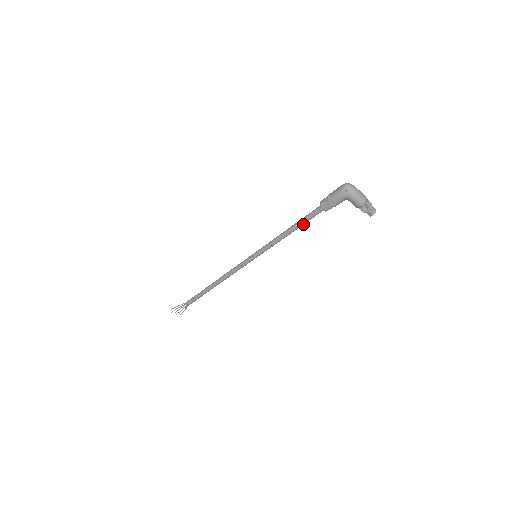
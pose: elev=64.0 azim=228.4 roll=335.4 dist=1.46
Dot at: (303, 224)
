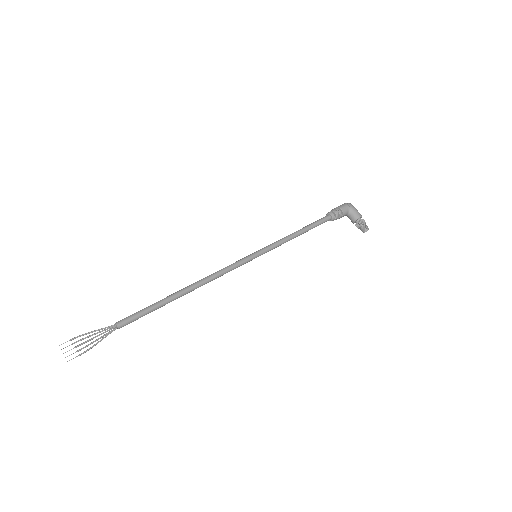
Dot at: (312, 227)
